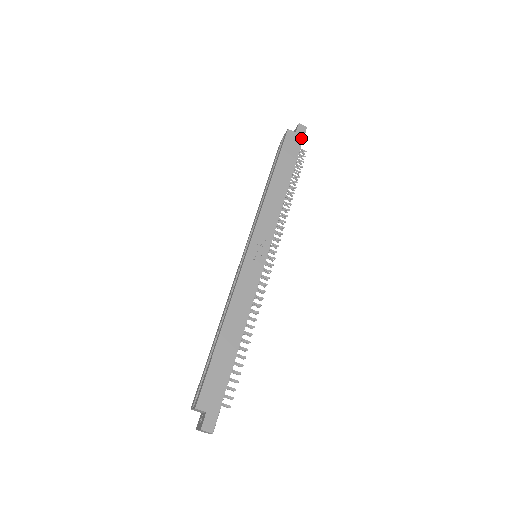
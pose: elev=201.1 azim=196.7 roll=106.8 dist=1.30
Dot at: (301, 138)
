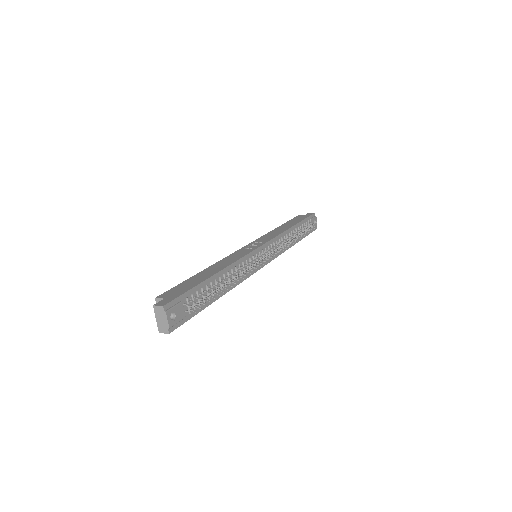
Dot at: (308, 216)
